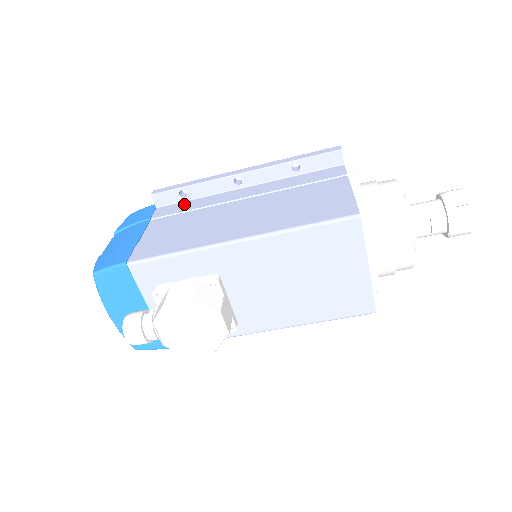
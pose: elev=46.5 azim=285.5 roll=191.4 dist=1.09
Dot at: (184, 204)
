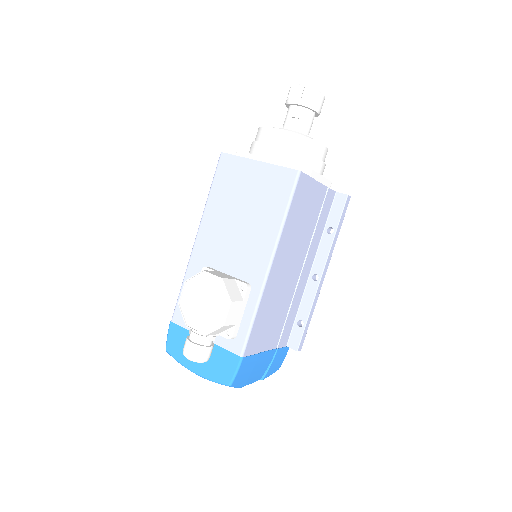
Dot at: occluded
